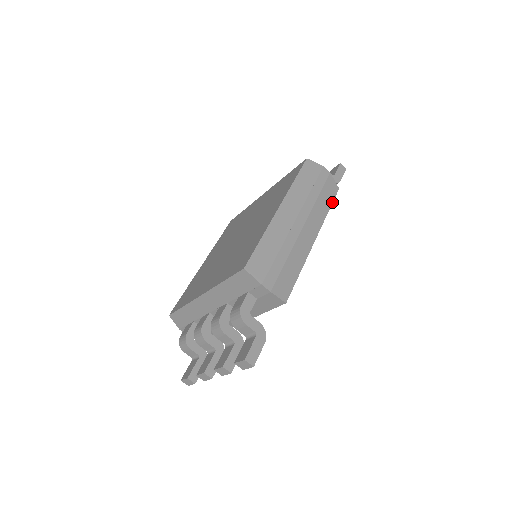
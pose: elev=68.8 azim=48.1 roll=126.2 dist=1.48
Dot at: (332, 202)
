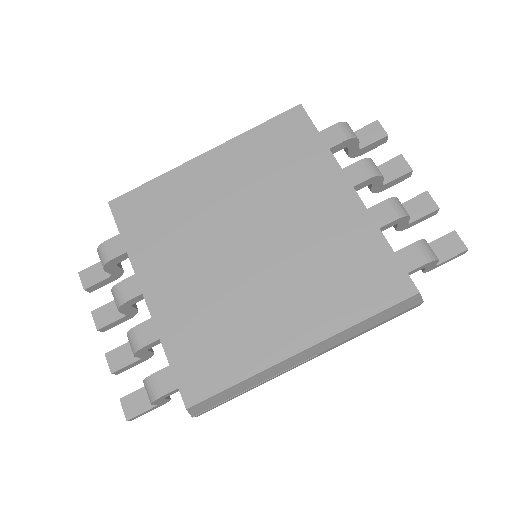
Dot at: occluded
